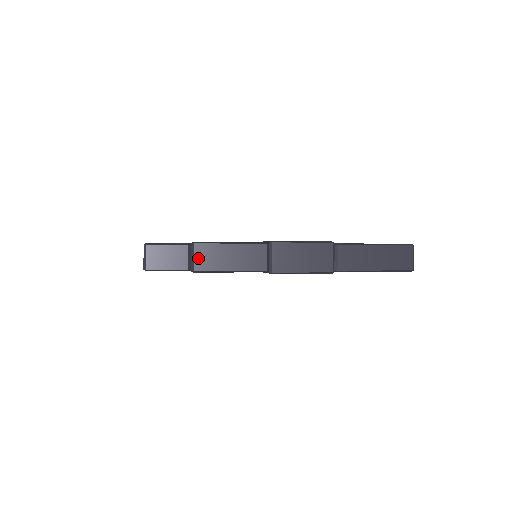
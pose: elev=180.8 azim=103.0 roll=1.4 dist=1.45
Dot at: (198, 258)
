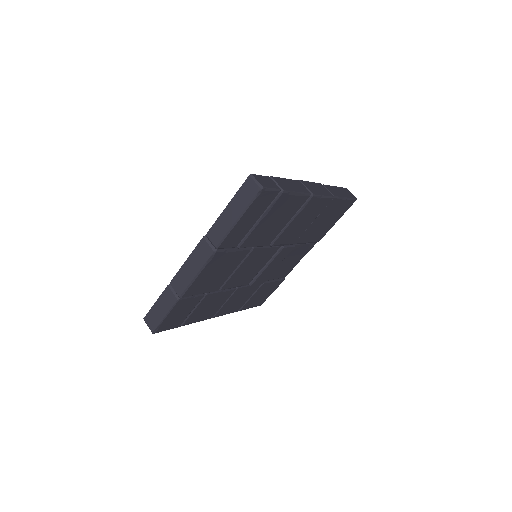
Dot at: (279, 184)
